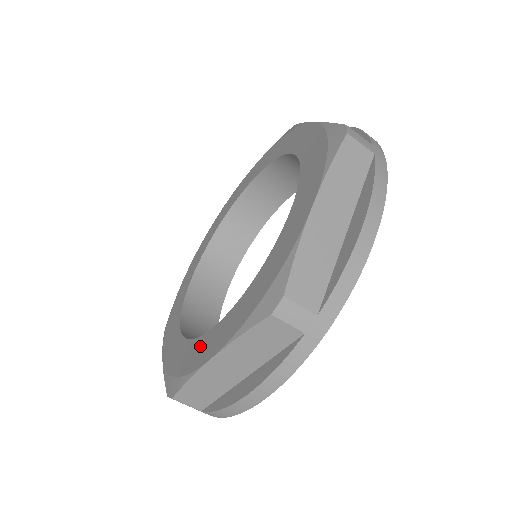
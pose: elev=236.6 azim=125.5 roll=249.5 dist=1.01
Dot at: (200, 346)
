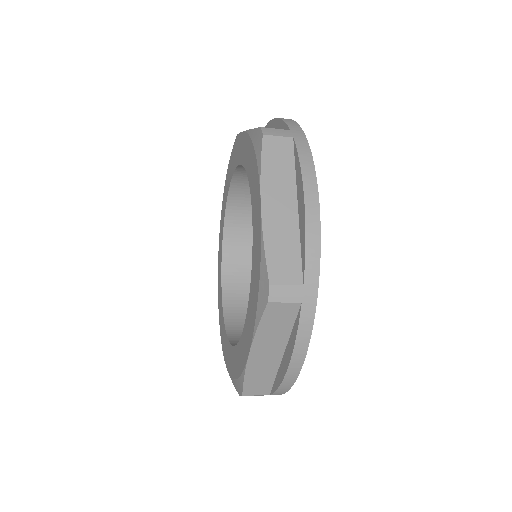
Dot at: (224, 338)
